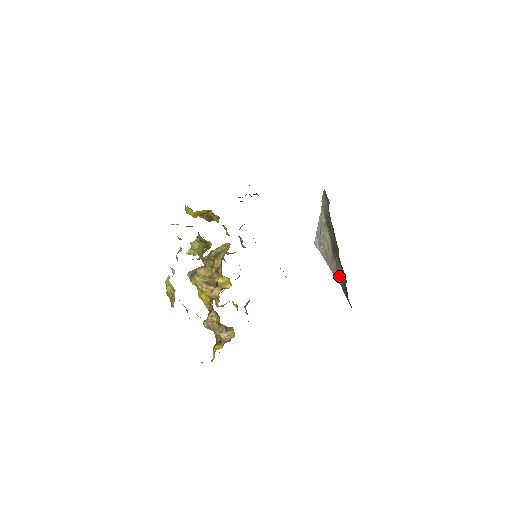
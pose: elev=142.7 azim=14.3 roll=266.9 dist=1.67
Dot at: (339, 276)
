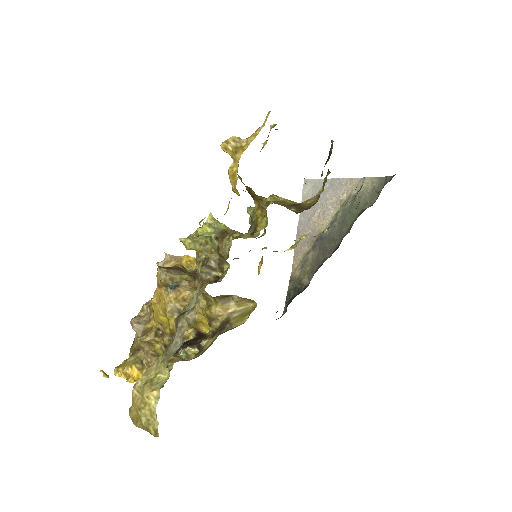
Dot at: (300, 265)
